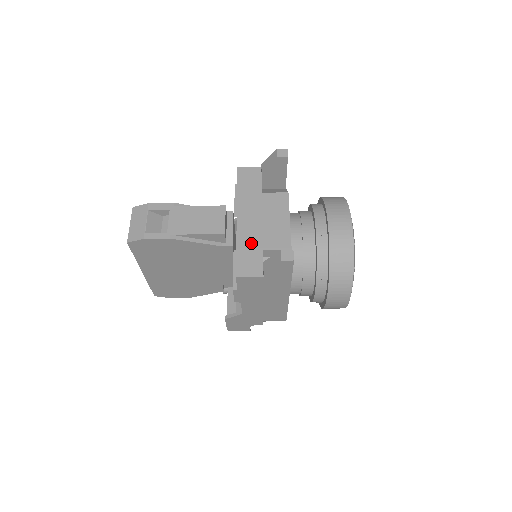
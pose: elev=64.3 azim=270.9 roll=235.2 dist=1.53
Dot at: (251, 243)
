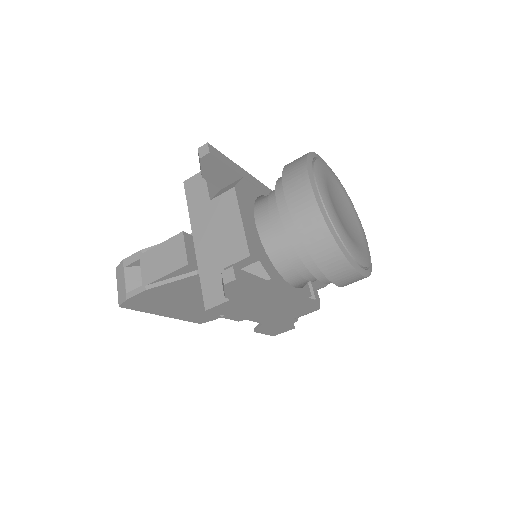
Dot at: (211, 265)
